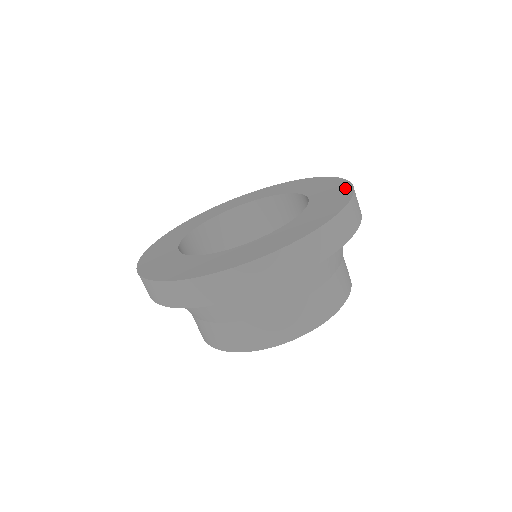
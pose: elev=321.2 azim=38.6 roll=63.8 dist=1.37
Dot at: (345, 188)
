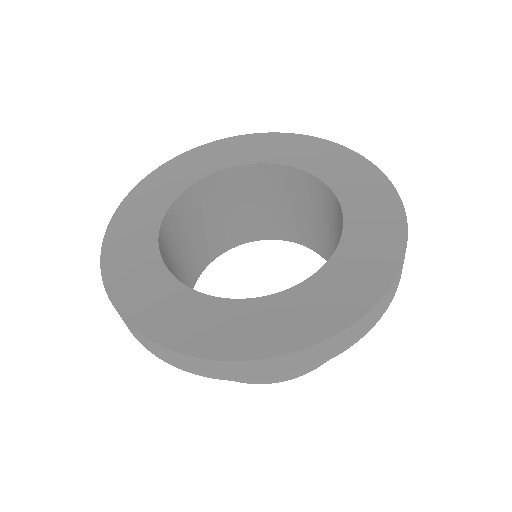
Dot at: (389, 262)
